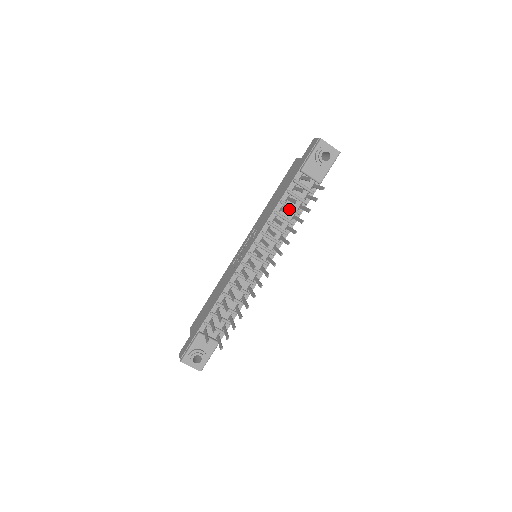
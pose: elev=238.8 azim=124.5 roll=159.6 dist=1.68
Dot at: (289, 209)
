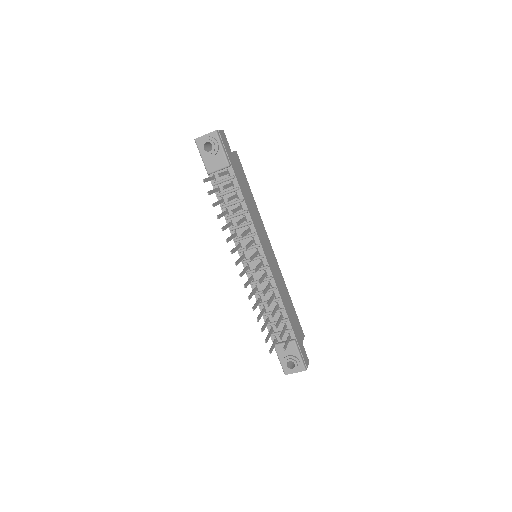
Dot at: (233, 205)
